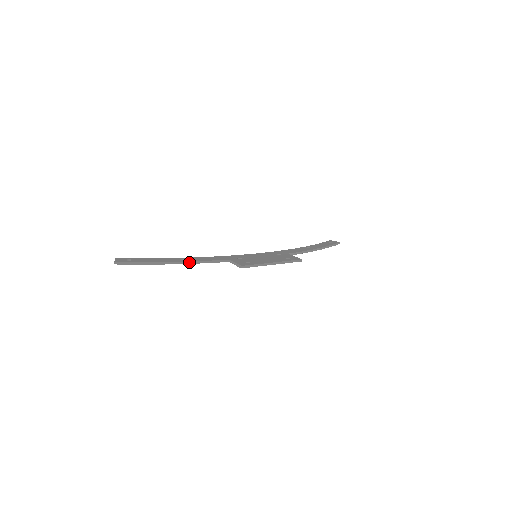
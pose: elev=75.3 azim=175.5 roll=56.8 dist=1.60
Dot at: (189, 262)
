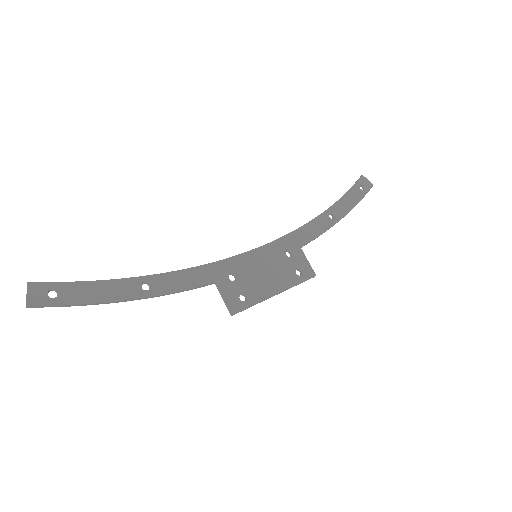
Dot at: (155, 296)
